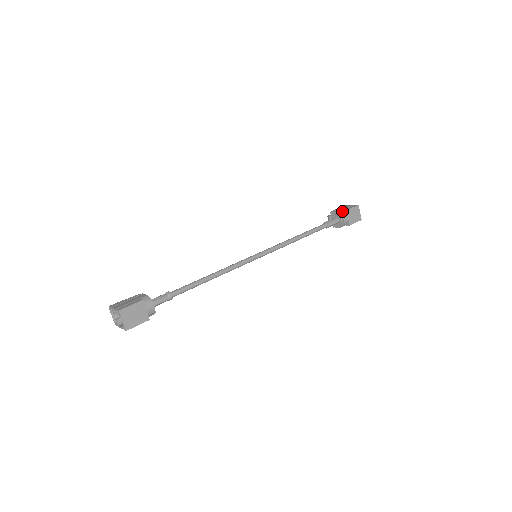
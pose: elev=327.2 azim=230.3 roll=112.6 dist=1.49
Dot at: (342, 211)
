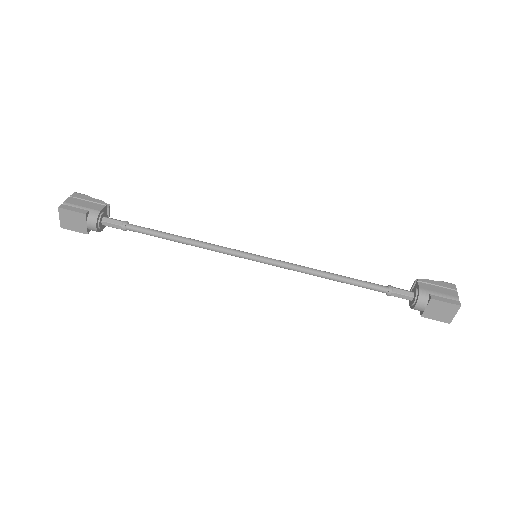
Dot at: (427, 293)
